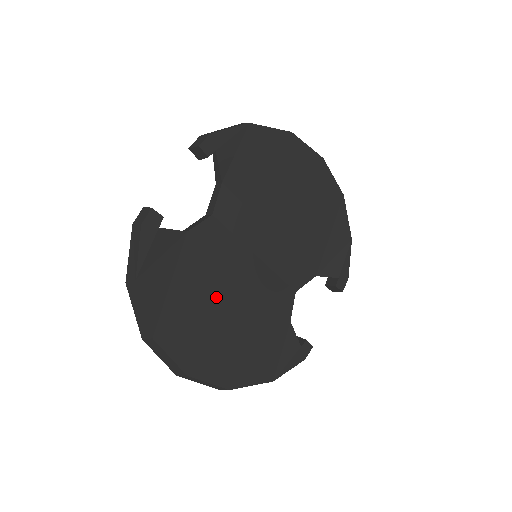
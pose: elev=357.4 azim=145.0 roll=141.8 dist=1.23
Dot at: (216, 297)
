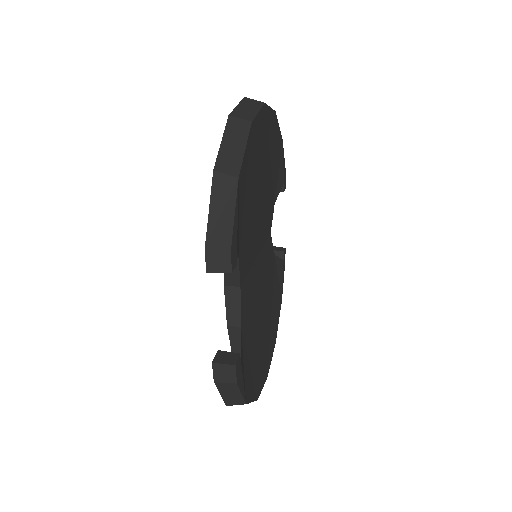
Dot at: (259, 322)
